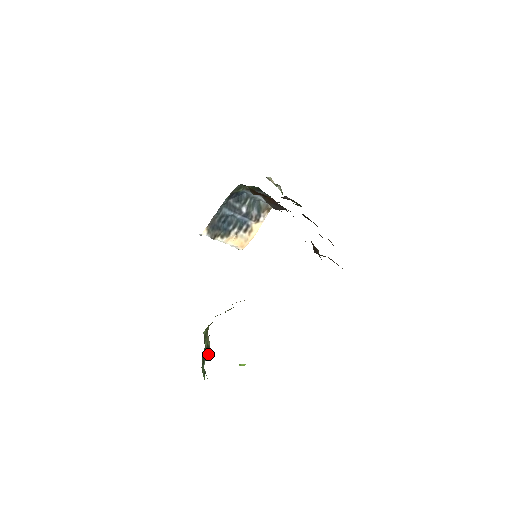
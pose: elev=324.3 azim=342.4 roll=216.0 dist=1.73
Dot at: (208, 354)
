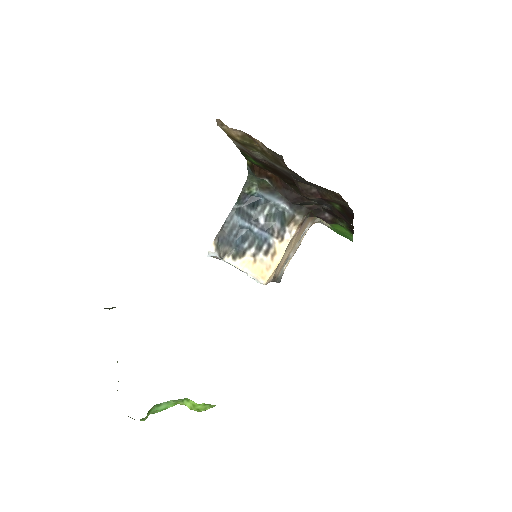
Dot at: occluded
